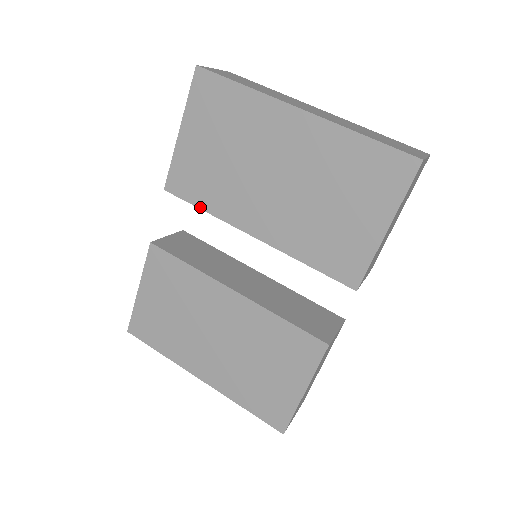
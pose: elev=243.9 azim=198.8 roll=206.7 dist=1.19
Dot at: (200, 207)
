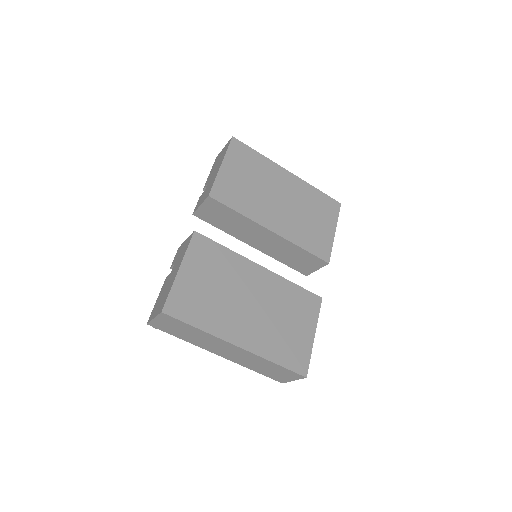
Dot at: (236, 210)
